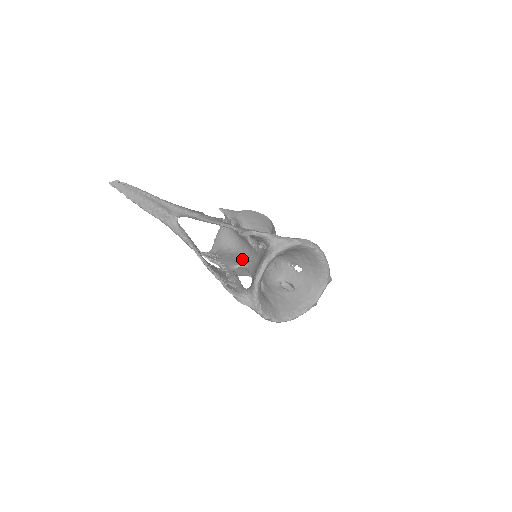
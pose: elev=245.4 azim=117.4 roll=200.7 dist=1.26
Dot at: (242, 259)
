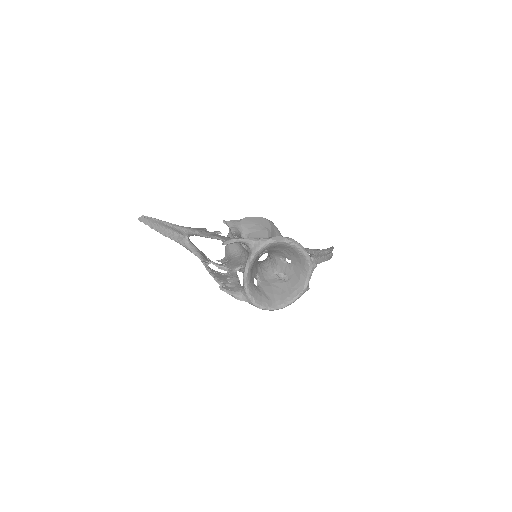
Dot at: (243, 261)
